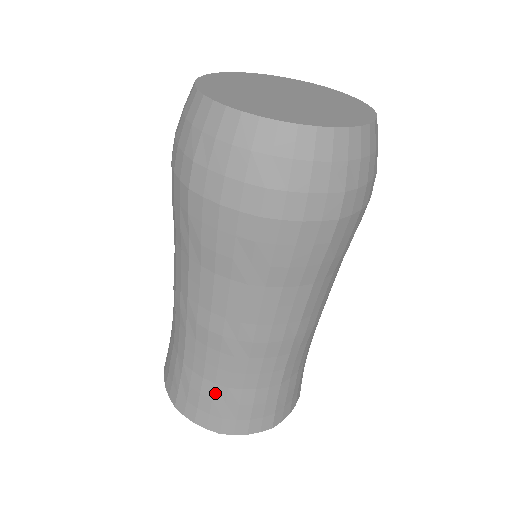
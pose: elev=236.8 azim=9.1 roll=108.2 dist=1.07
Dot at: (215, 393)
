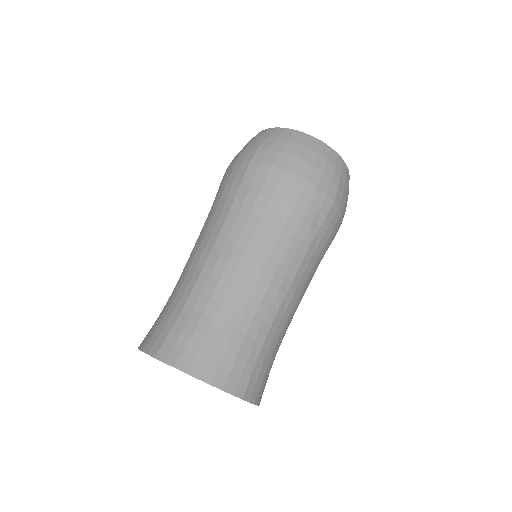
Dot at: (173, 314)
